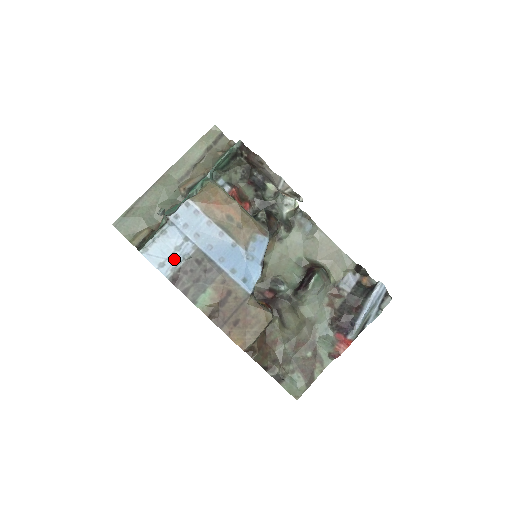
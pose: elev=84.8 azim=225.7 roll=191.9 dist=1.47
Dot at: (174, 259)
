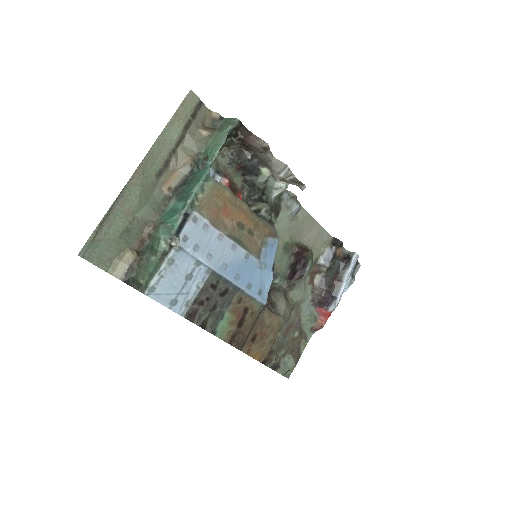
Dot at: (187, 291)
